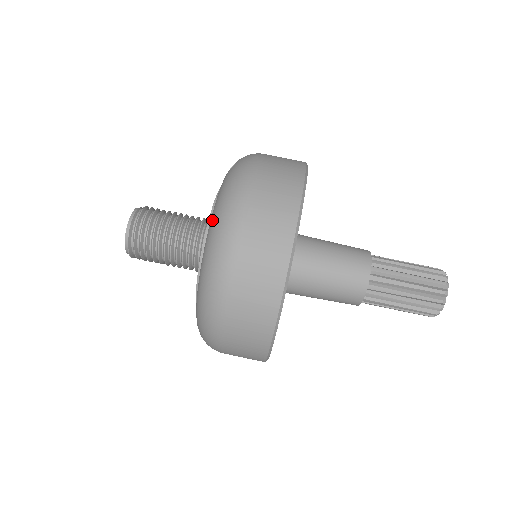
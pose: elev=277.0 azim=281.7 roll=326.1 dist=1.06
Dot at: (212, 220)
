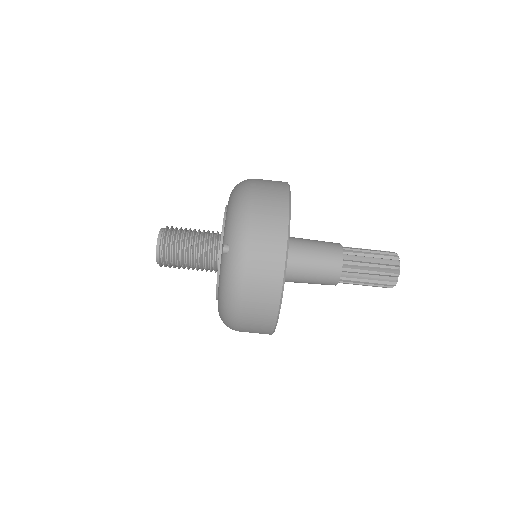
Dot at: (219, 301)
